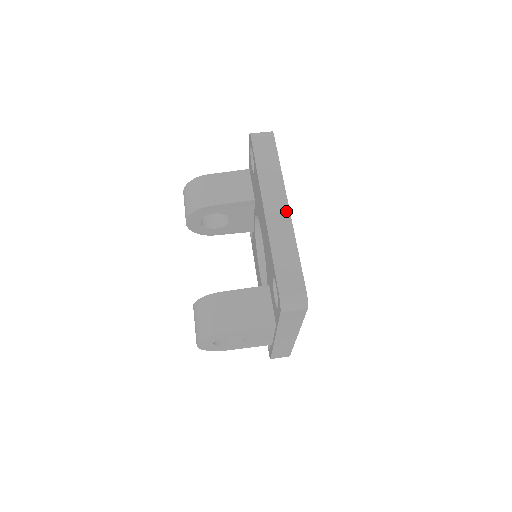
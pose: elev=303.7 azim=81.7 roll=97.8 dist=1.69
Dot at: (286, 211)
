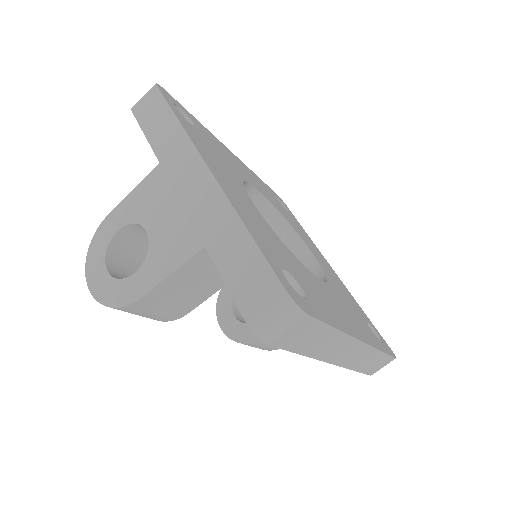
Dot at: (361, 347)
